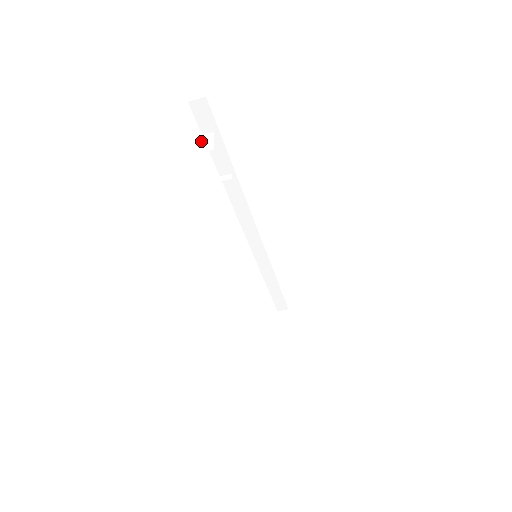
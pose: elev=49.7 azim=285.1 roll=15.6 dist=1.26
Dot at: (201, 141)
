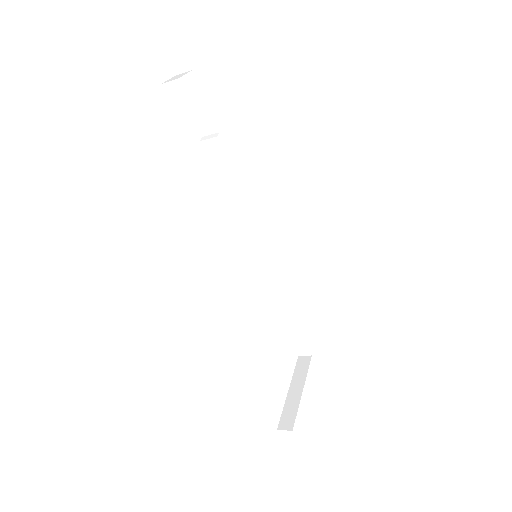
Dot at: (175, 77)
